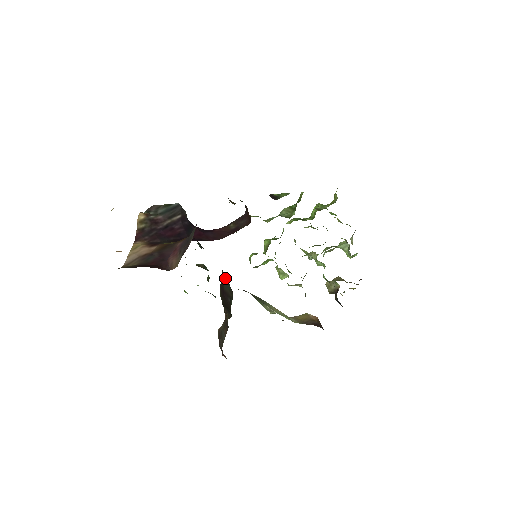
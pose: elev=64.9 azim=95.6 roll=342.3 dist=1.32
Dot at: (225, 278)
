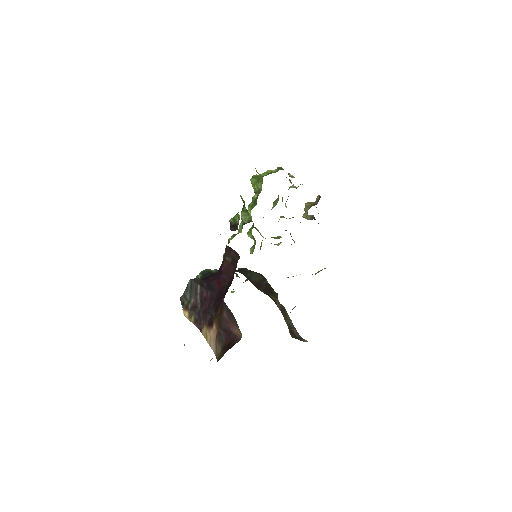
Dot at: (249, 274)
